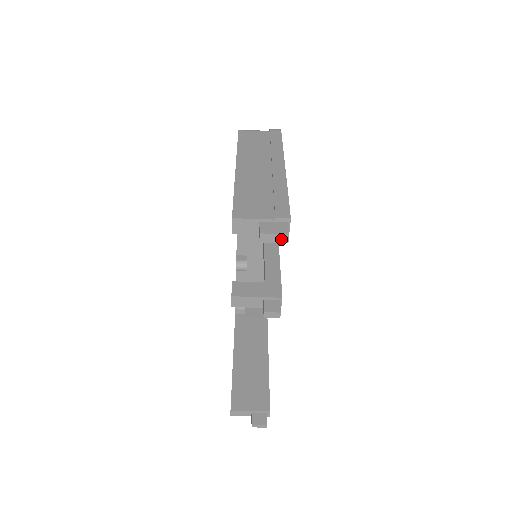
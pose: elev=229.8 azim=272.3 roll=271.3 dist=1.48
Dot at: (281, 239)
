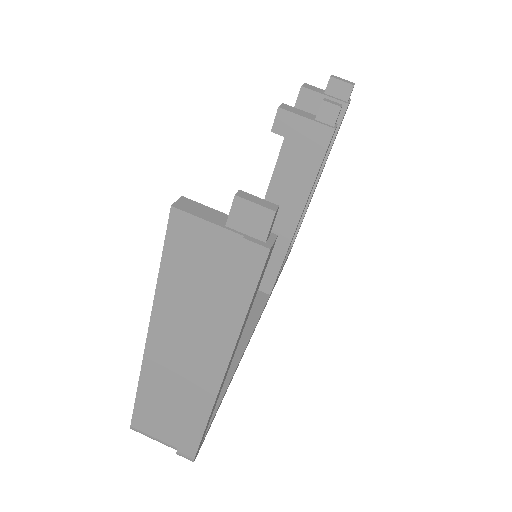
Dot at: (348, 82)
